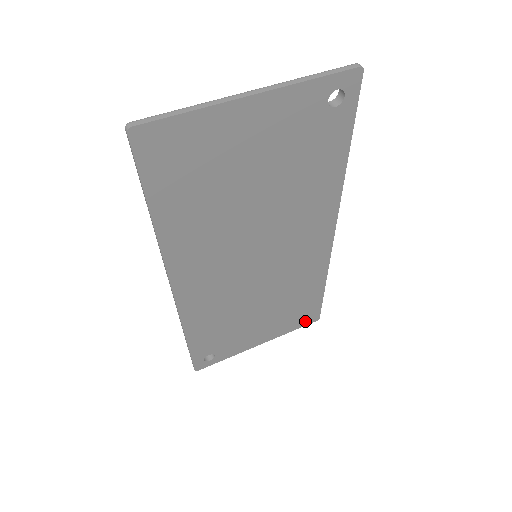
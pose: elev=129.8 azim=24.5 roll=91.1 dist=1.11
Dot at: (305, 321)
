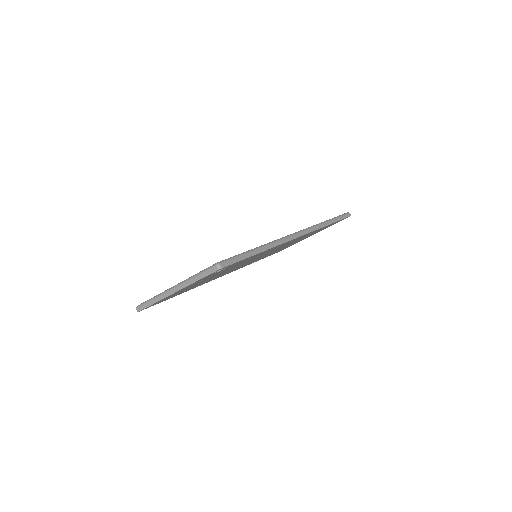
Dot at: occluded
